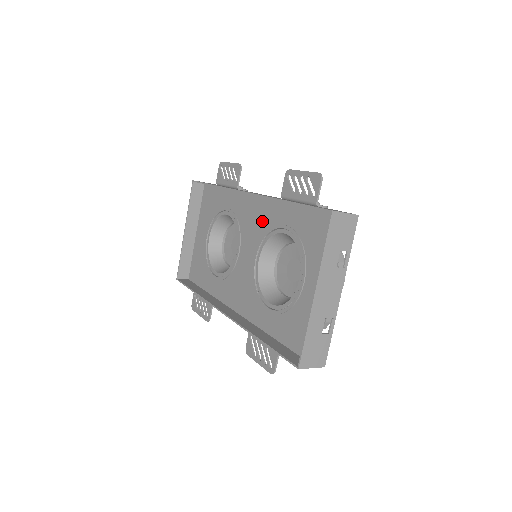
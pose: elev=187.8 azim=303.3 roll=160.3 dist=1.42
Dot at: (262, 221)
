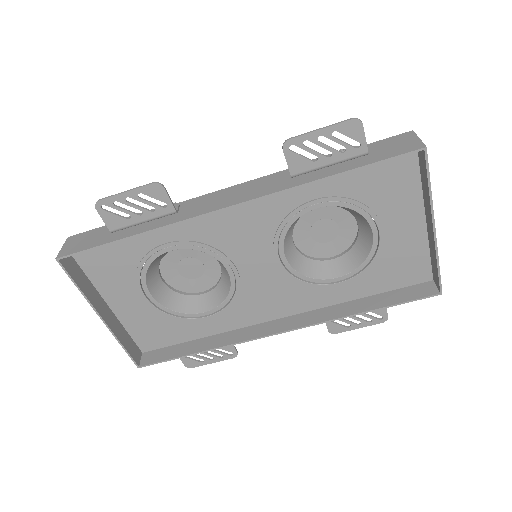
Dot at: (260, 219)
